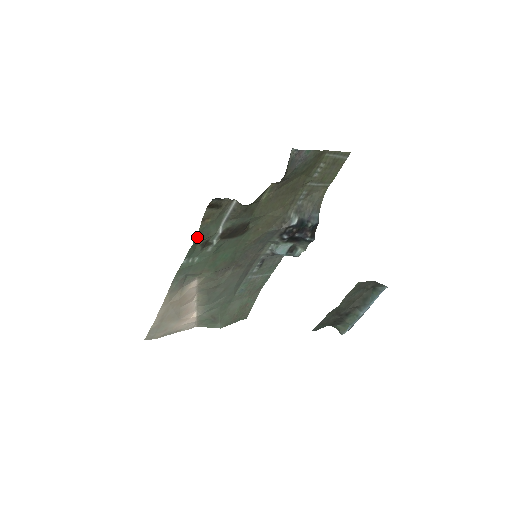
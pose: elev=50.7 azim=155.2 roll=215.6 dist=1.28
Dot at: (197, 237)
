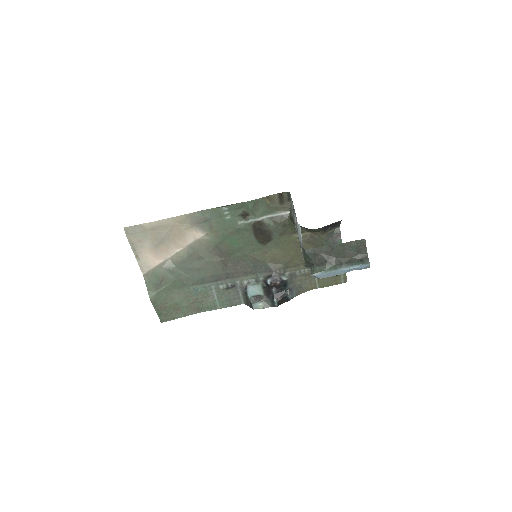
Dot at: (252, 201)
